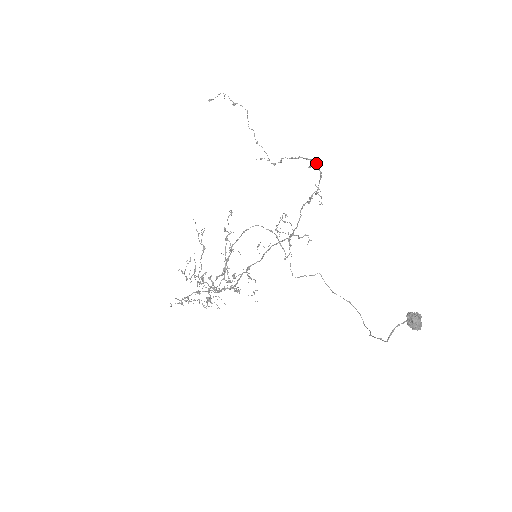
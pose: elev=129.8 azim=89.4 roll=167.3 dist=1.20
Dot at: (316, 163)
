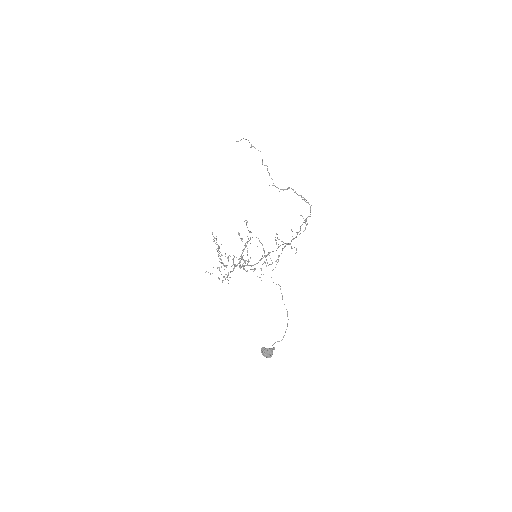
Dot at: occluded
